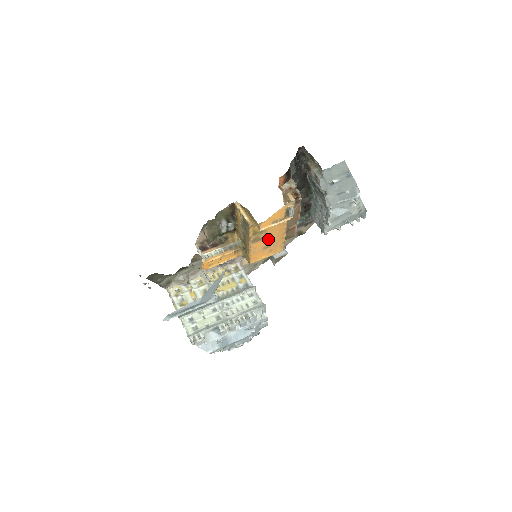
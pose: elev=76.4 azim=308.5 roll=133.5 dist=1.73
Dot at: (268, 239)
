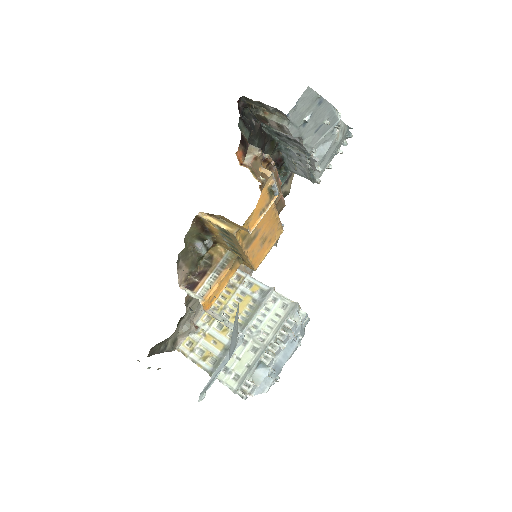
Dot at: (261, 232)
